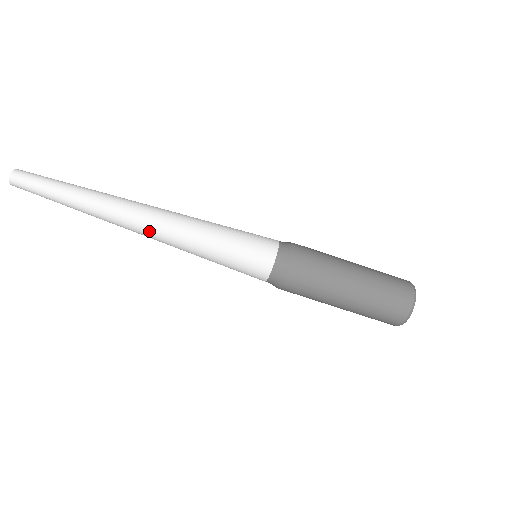
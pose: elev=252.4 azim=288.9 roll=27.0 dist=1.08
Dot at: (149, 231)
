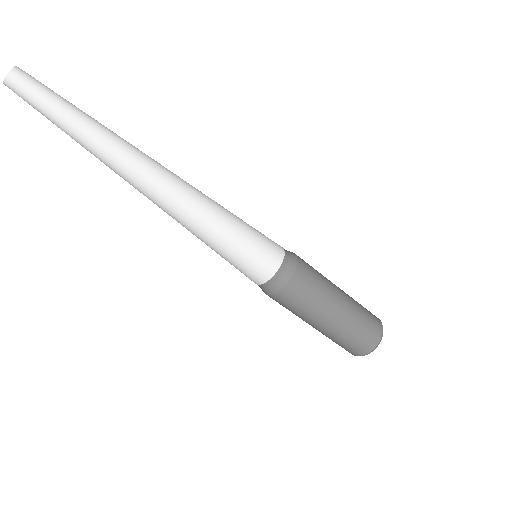
Dot at: occluded
